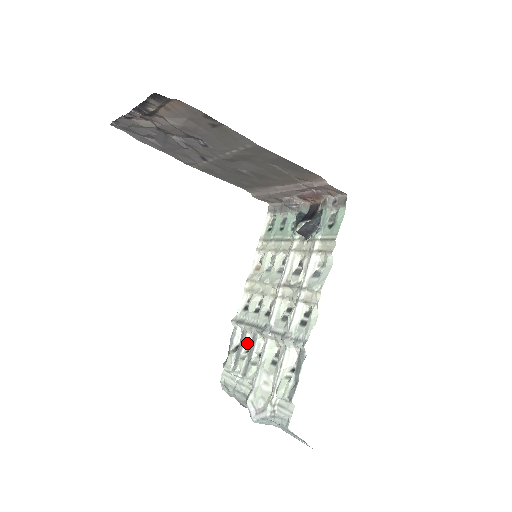
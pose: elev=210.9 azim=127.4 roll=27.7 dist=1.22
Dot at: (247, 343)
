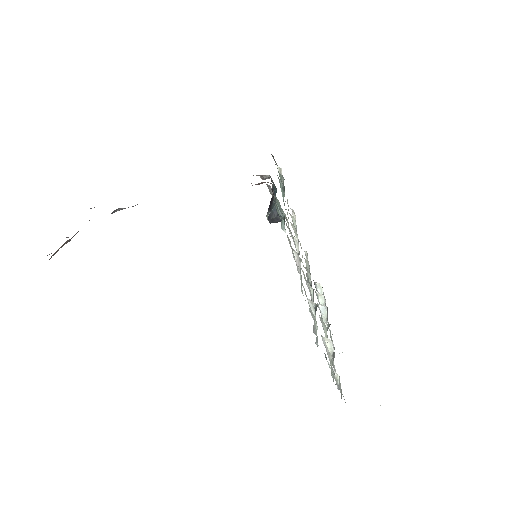
Dot at: (321, 300)
